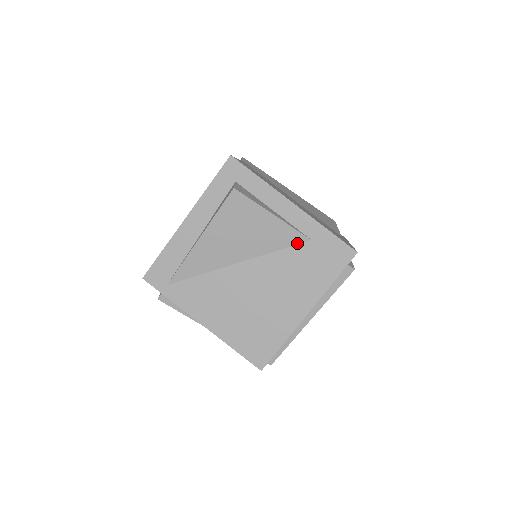
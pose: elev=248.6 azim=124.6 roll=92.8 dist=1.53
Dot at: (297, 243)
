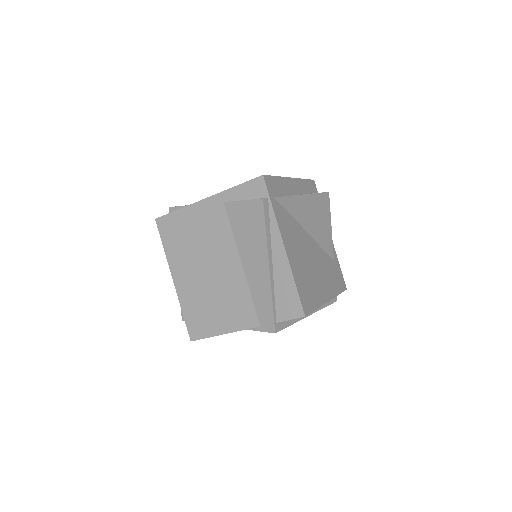
Dot at: (330, 255)
